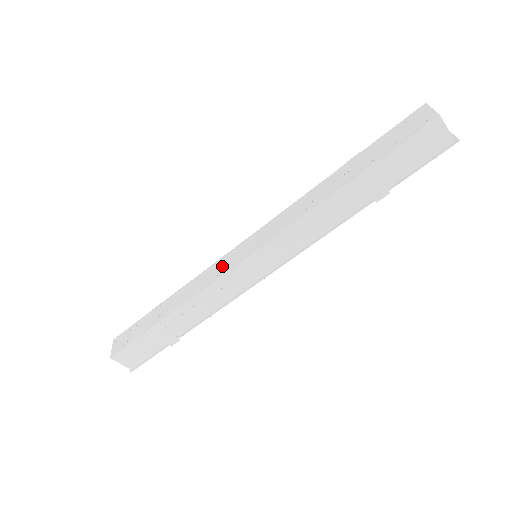
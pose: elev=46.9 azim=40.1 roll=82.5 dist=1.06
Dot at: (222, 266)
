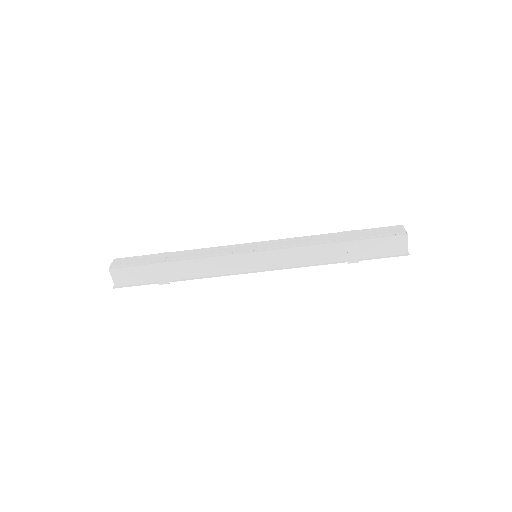
Dot at: (231, 250)
